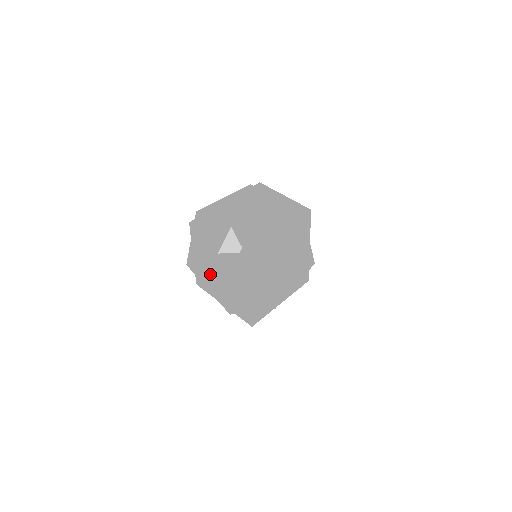
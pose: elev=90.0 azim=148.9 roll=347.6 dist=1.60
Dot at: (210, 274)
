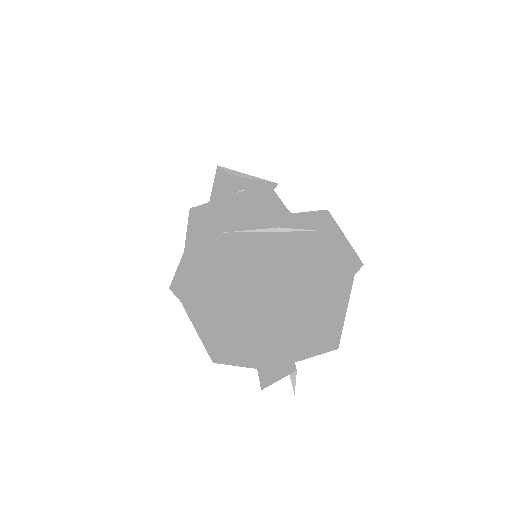
Dot at: (198, 295)
